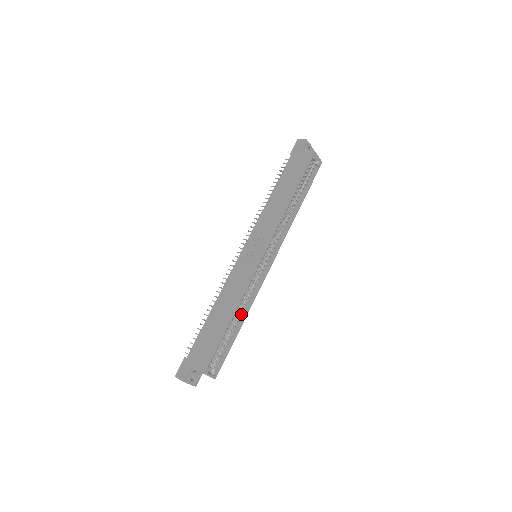
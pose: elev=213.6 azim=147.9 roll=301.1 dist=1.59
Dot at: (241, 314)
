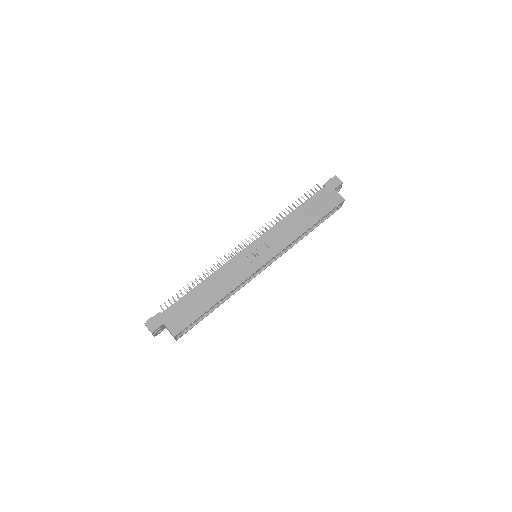
Dot at: occluded
